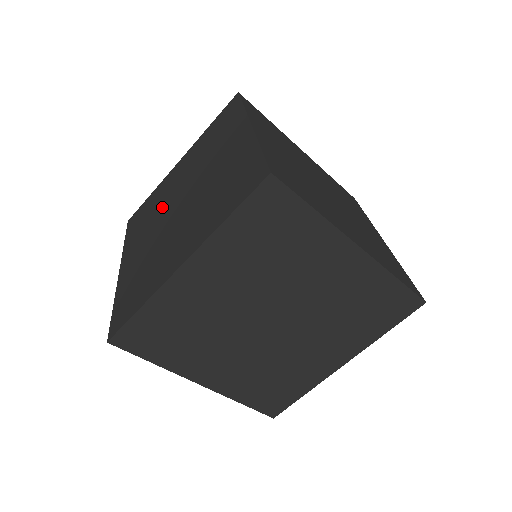
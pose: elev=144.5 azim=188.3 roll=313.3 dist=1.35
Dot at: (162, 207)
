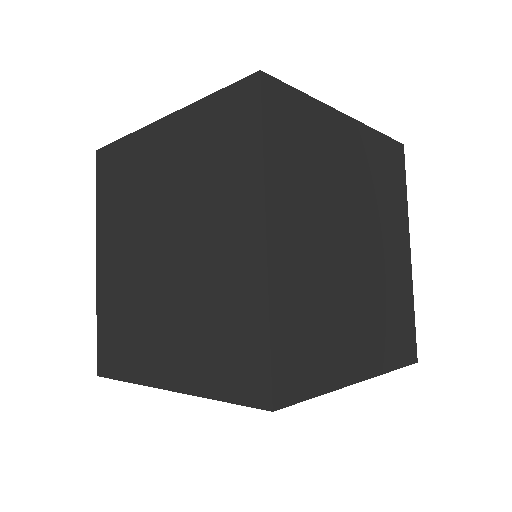
Dot at: occluded
